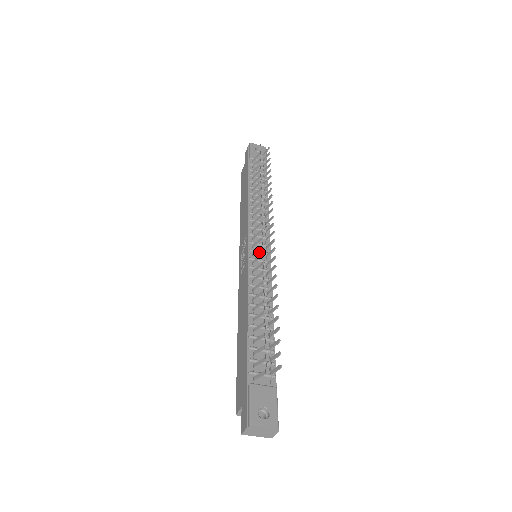
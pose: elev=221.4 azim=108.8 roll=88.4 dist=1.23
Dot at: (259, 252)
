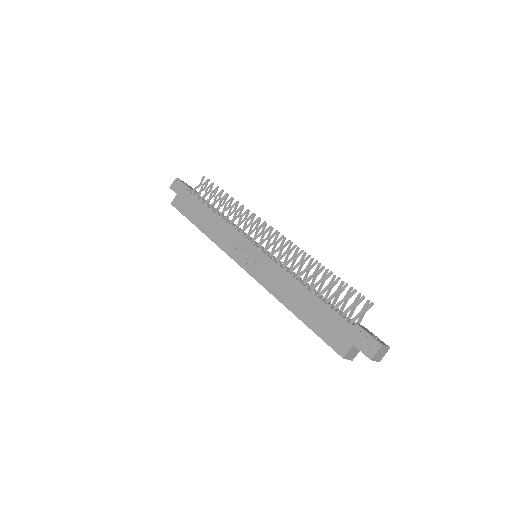
Dot at: occluded
